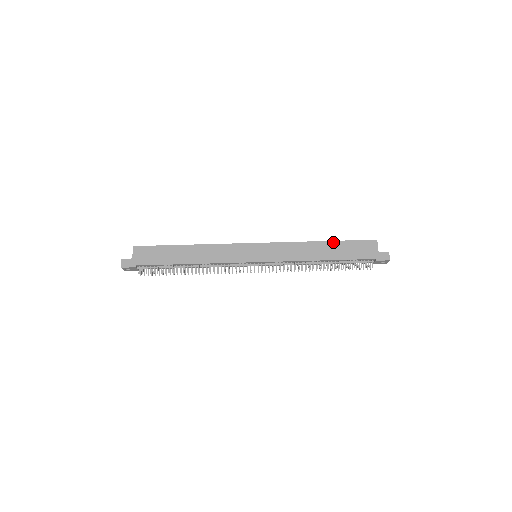
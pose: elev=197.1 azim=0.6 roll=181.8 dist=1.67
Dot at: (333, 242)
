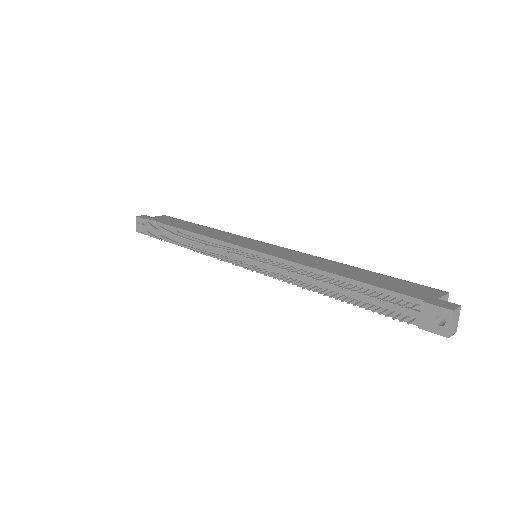
Dot at: (368, 271)
